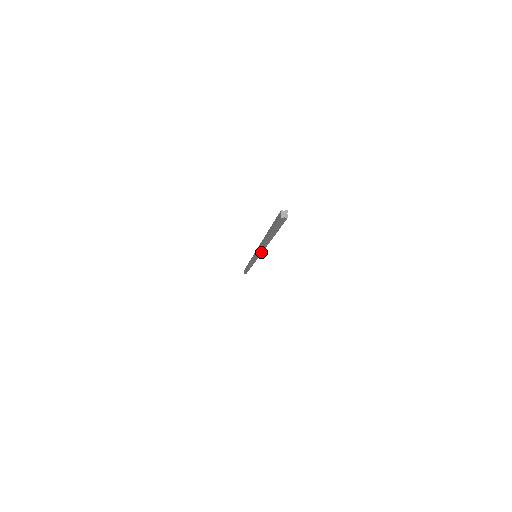
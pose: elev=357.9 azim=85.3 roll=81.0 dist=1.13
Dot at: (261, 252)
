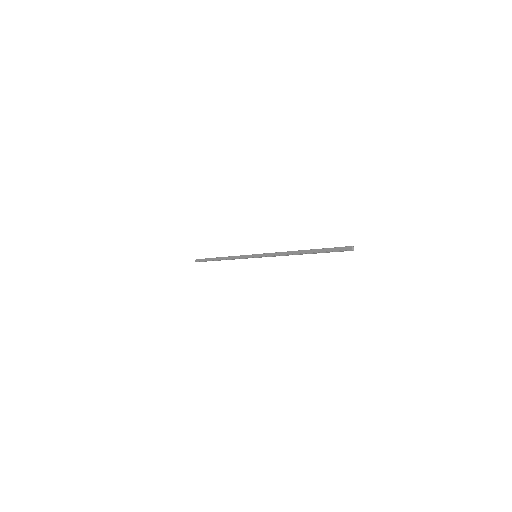
Dot at: (275, 256)
